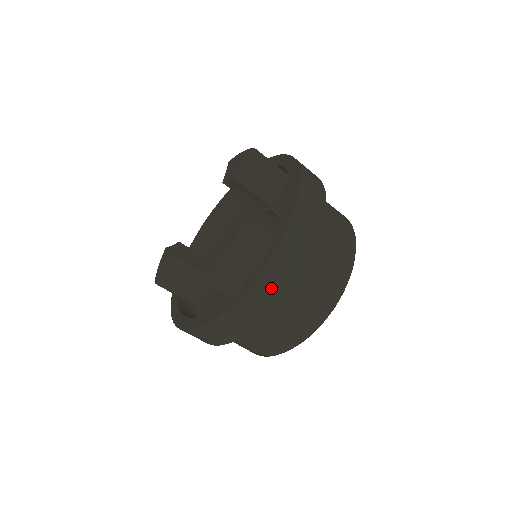
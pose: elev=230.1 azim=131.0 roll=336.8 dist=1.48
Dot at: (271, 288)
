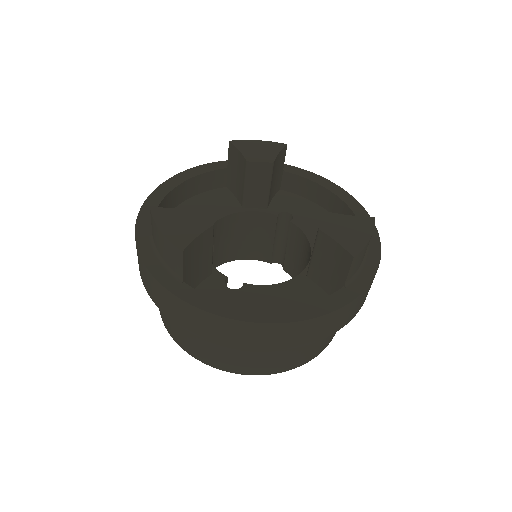
Dot at: occluded
